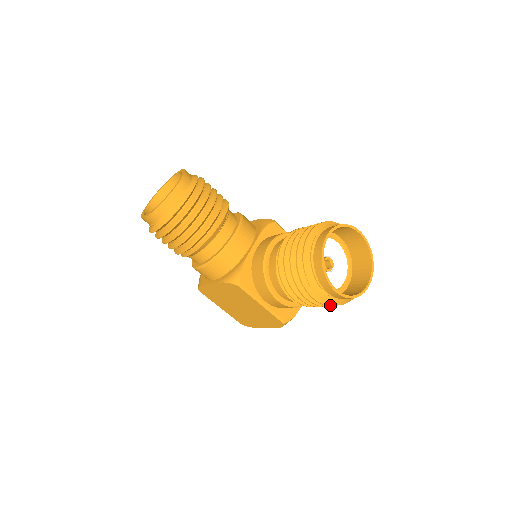
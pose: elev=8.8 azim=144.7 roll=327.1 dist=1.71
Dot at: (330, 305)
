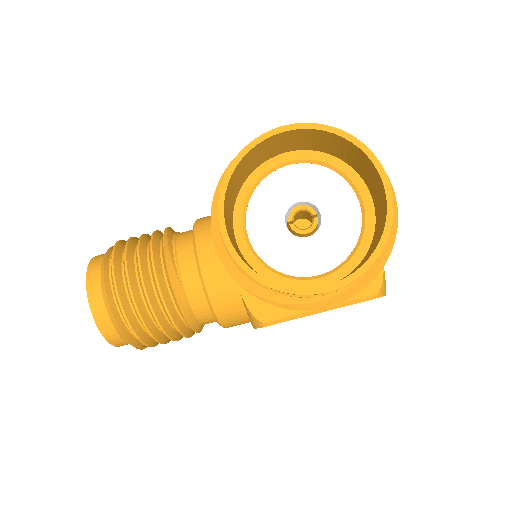
Dot at: occluded
